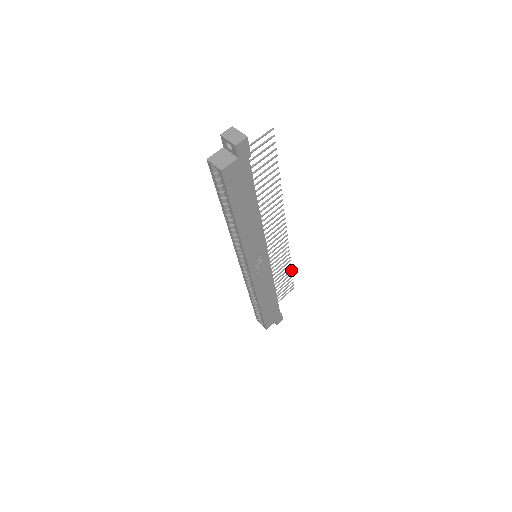
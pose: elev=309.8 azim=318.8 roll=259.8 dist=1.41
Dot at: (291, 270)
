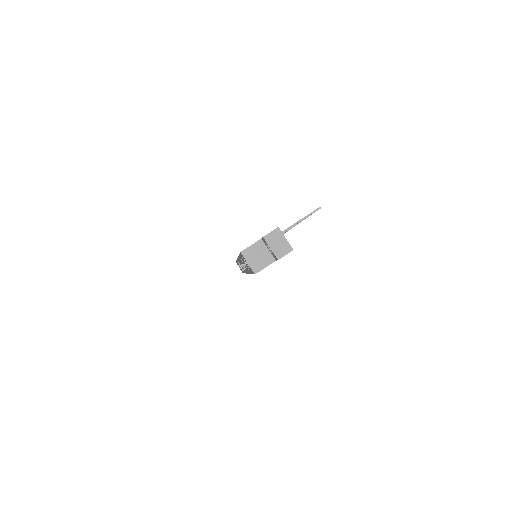
Dot at: occluded
